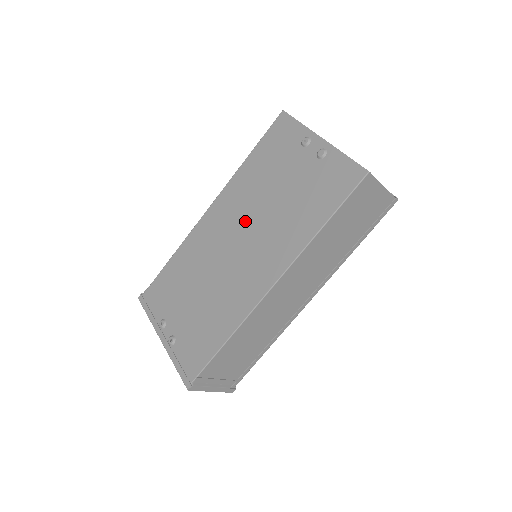
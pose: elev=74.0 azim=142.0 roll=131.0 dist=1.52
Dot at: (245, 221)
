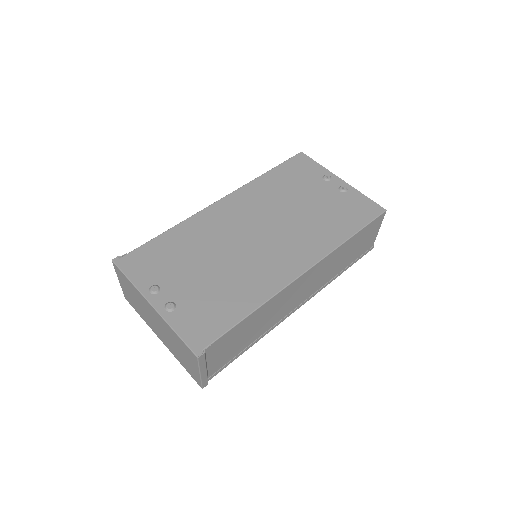
Dot at: (268, 218)
